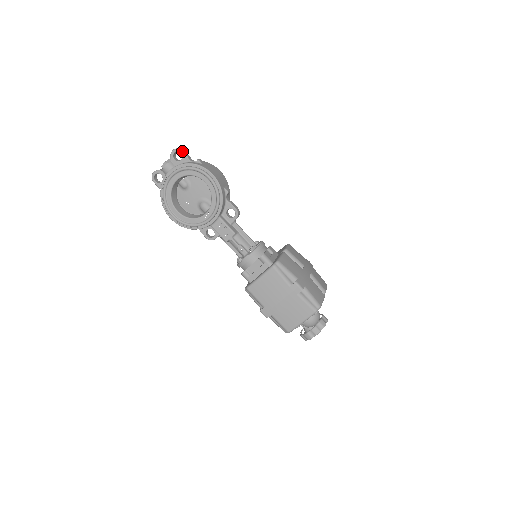
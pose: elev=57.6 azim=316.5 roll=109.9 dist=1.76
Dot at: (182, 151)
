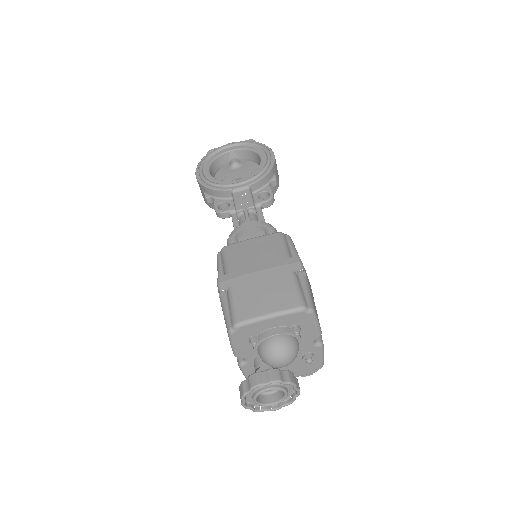
Dot at: occluded
